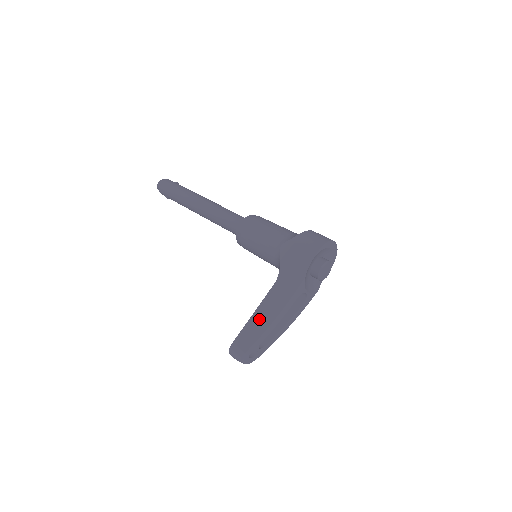
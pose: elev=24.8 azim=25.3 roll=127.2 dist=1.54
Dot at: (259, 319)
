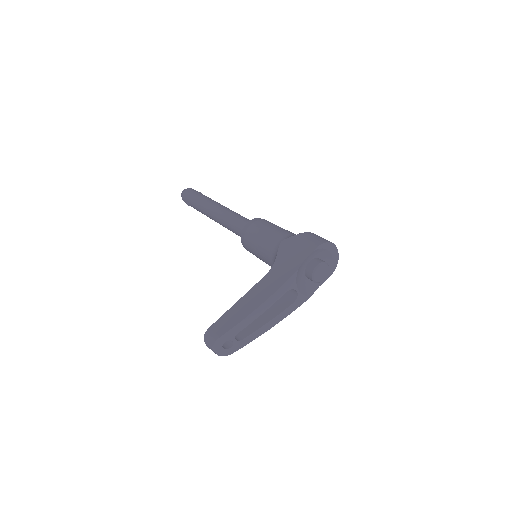
Dot at: (242, 306)
